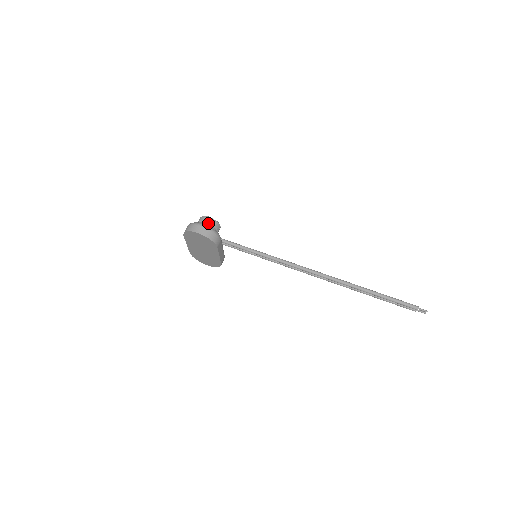
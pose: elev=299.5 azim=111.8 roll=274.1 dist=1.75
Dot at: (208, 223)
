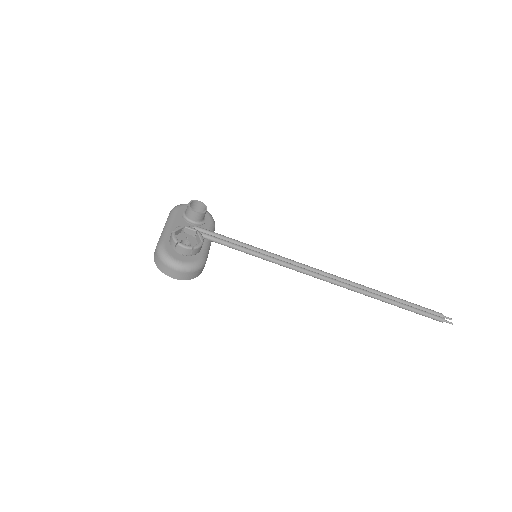
Dot at: (185, 255)
